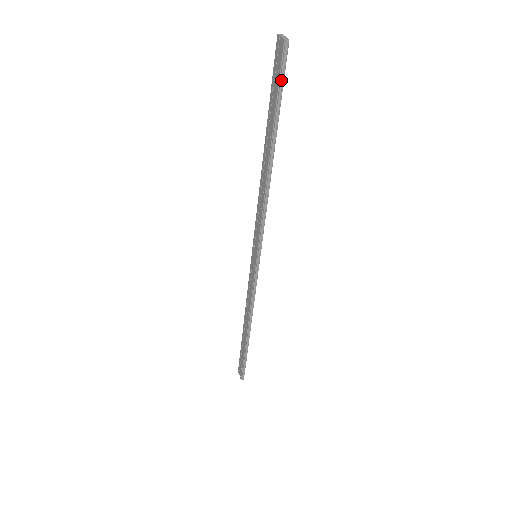
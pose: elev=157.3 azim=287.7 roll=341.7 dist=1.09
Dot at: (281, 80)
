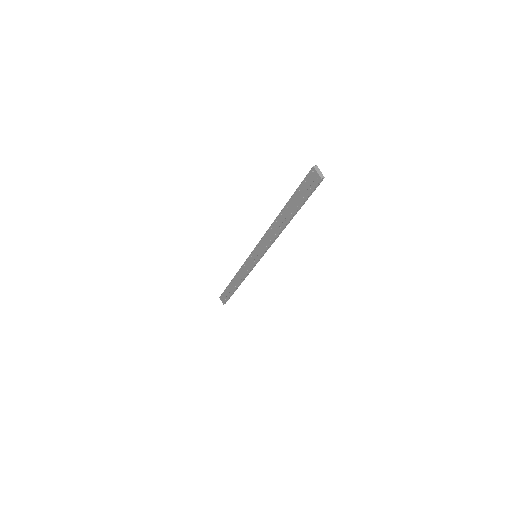
Dot at: (311, 193)
